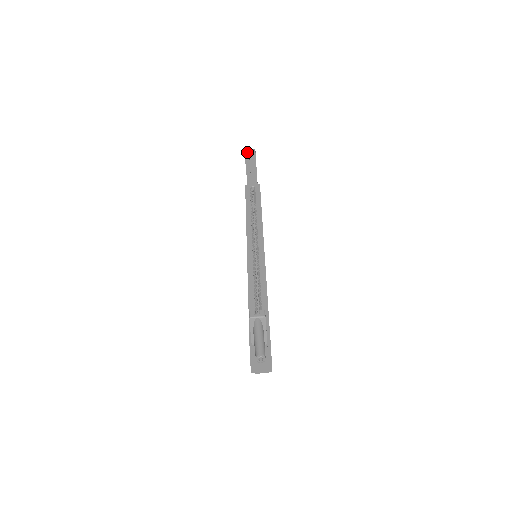
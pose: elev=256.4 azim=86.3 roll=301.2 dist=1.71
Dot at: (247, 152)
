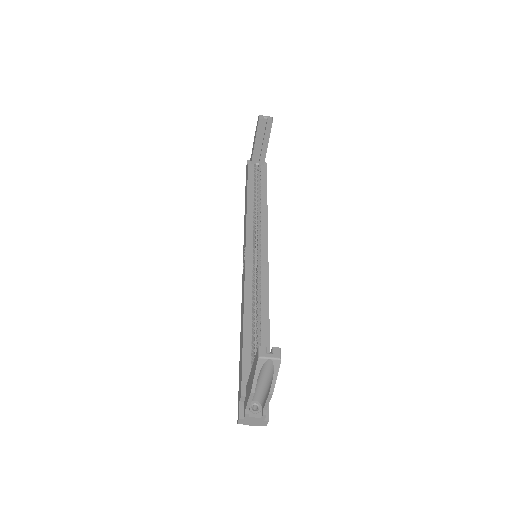
Dot at: (262, 118)
